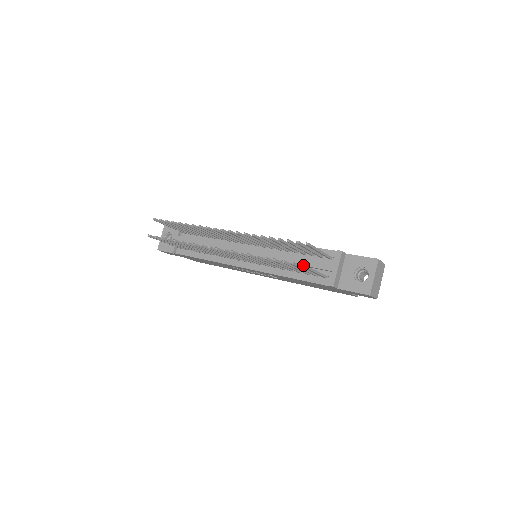
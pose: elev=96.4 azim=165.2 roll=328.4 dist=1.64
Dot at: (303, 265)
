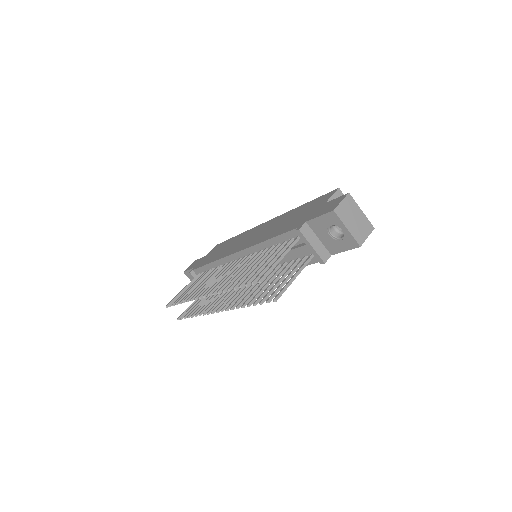
Dot at: (276, 299)
